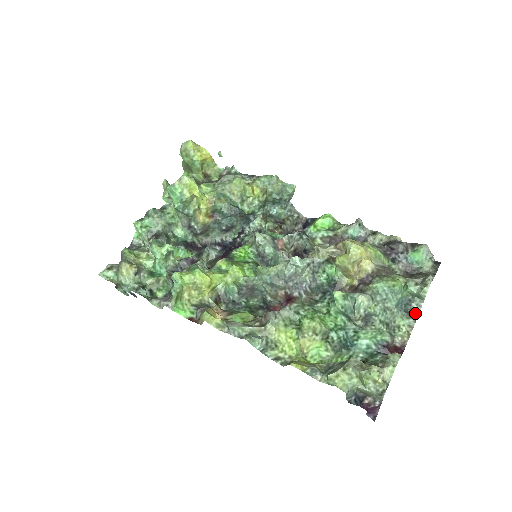
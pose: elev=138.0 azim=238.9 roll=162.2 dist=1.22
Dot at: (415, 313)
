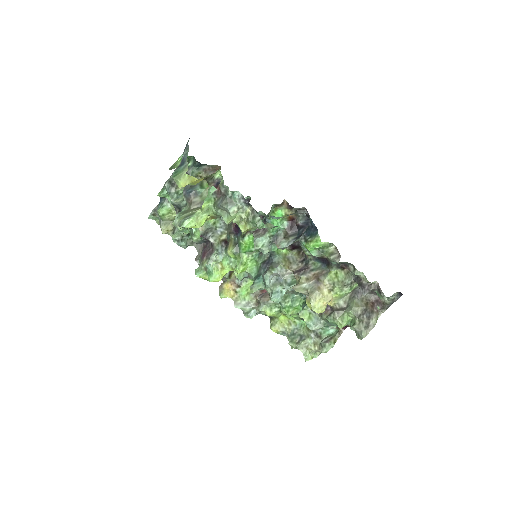
Dot at: occluded
